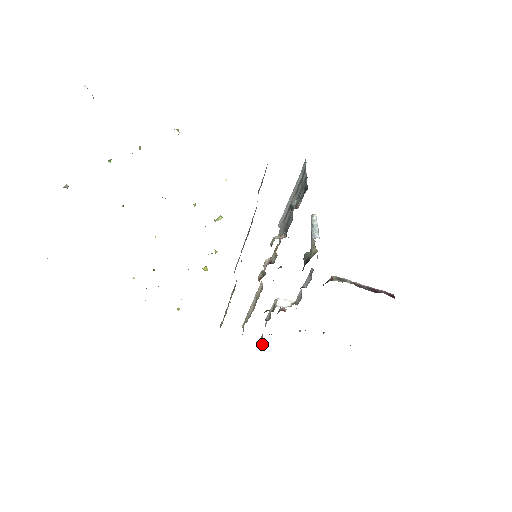
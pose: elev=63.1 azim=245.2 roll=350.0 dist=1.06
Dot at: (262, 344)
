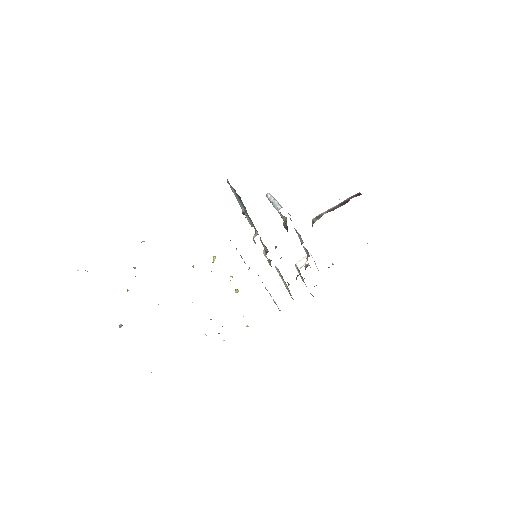
Dot at: occluded
